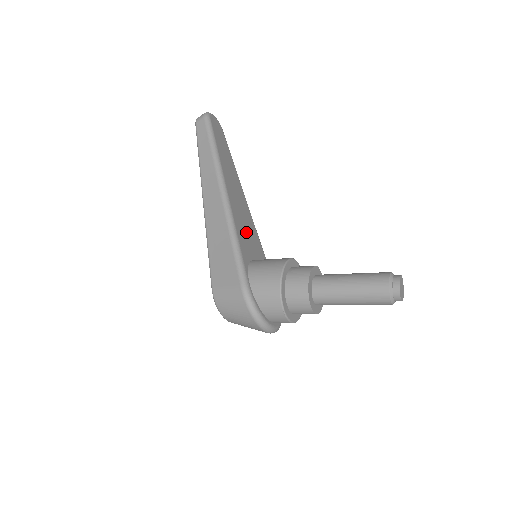
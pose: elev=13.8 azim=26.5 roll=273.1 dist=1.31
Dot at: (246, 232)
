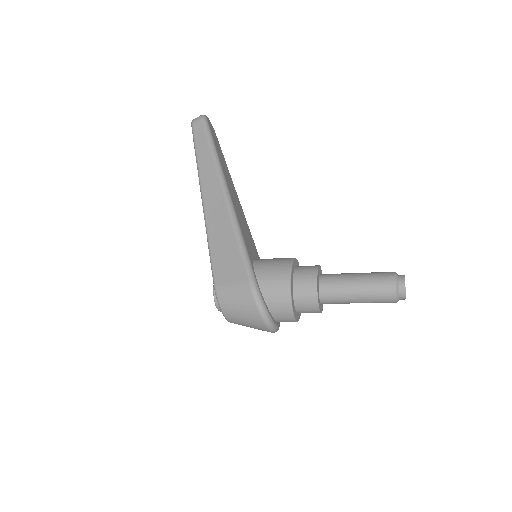
Dot at: (246, 232)
